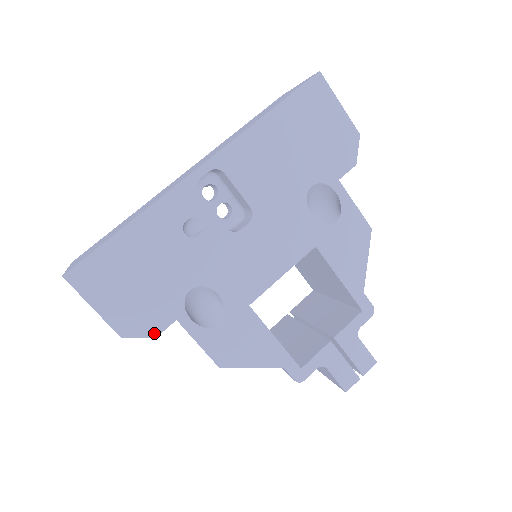
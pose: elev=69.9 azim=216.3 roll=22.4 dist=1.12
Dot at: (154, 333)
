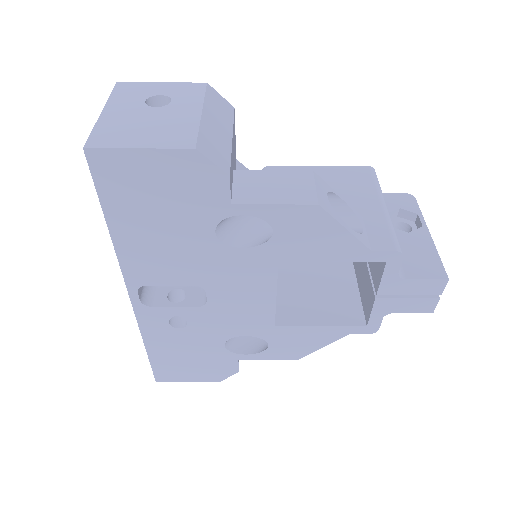
Dot at: (235, 371)
